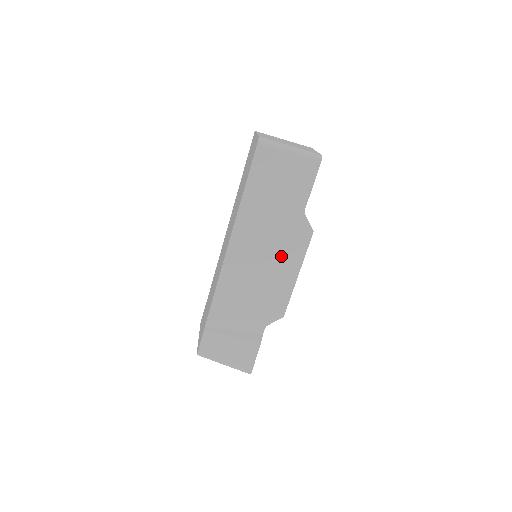
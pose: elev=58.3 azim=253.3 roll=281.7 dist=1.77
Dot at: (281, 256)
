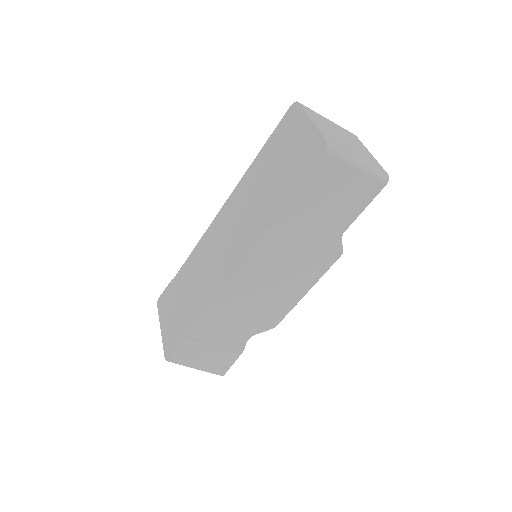
Dot at: (297, 275)
